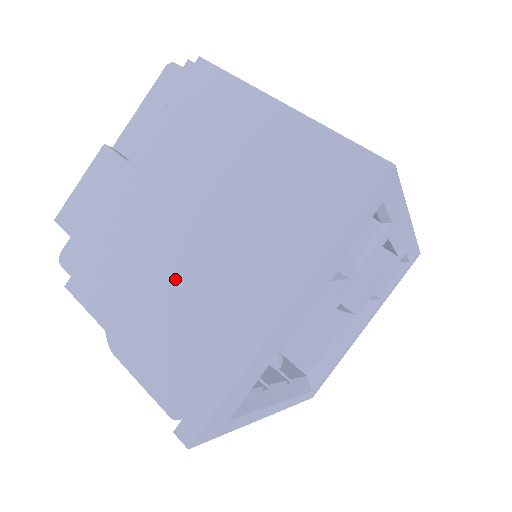
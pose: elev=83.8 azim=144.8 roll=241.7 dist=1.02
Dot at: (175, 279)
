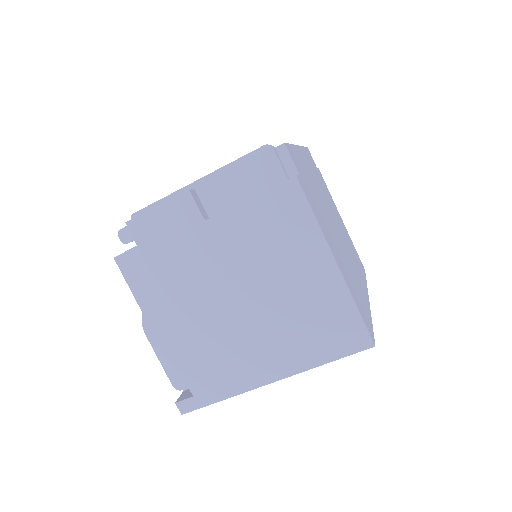
Dot at: (209, 324)
